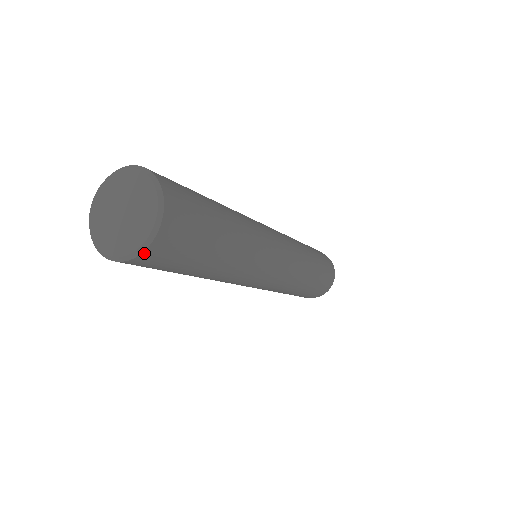
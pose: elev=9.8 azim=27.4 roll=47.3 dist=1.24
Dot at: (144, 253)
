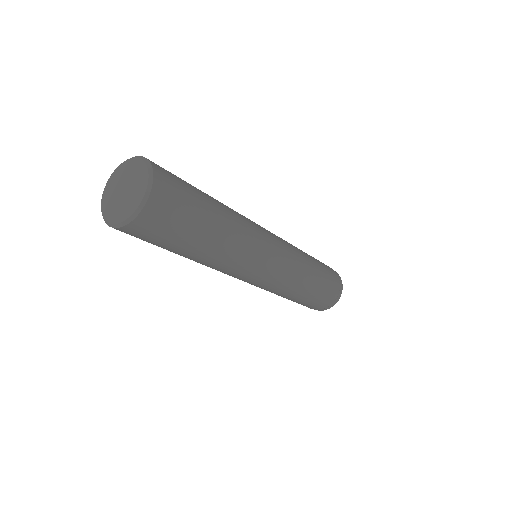
Dot at: (128, 226)
